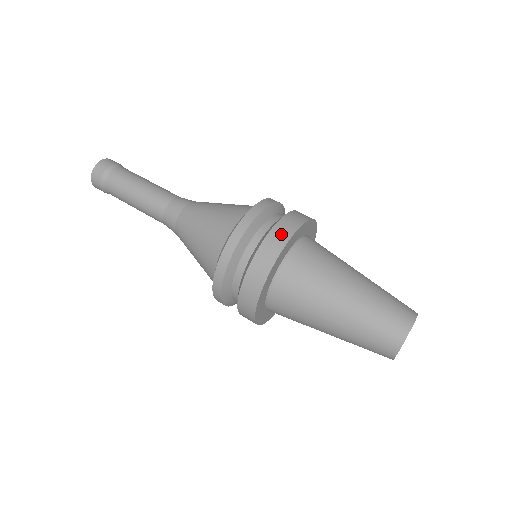
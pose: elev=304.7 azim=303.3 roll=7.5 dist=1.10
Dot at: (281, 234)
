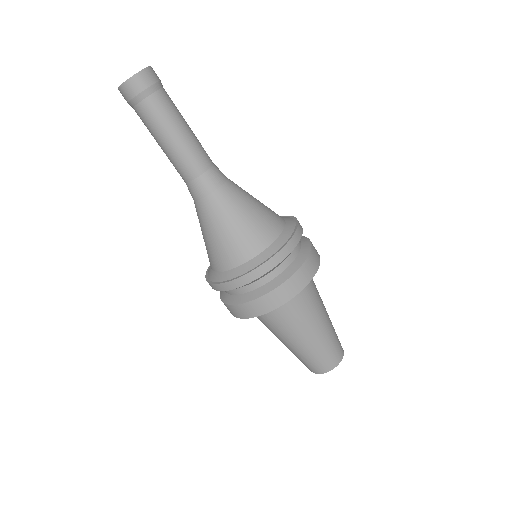
Dot at: (274, 301)
